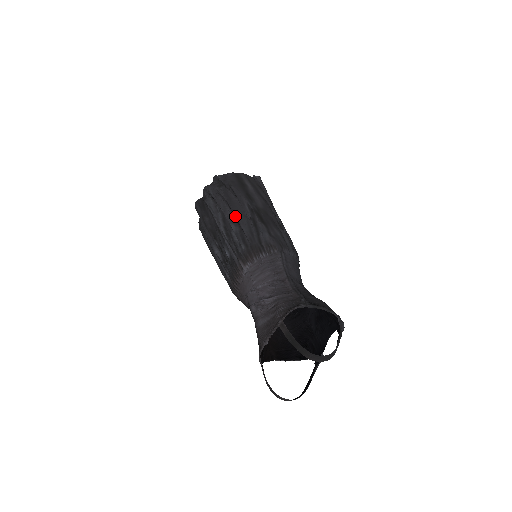
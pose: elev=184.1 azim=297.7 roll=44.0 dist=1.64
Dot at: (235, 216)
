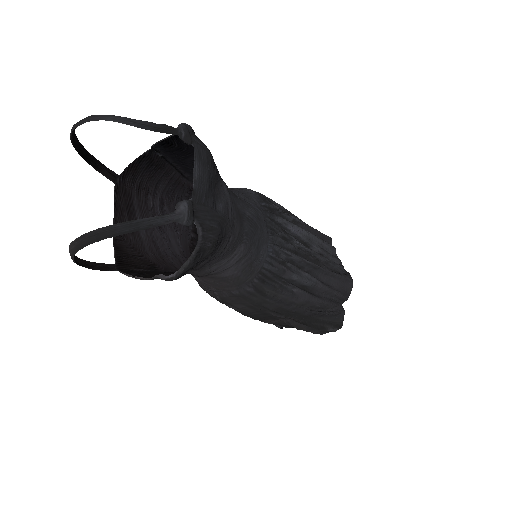
Dot at: occluded
